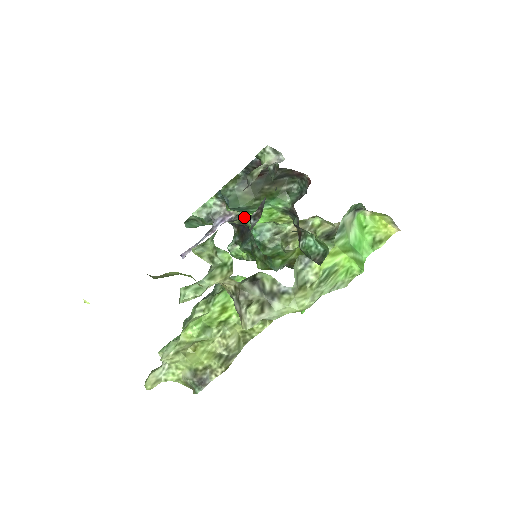
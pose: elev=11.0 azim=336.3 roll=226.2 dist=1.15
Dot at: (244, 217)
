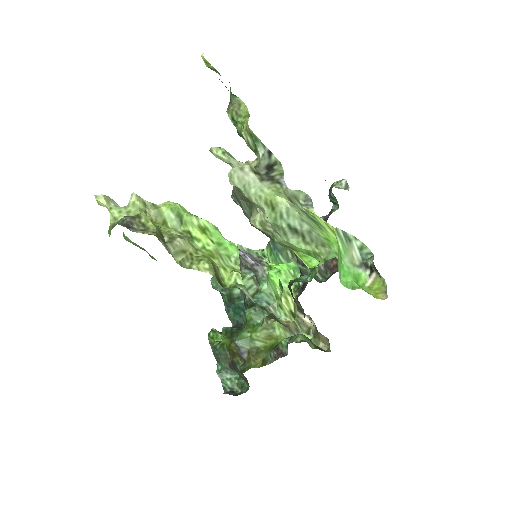
Dot at: (264, 276)
